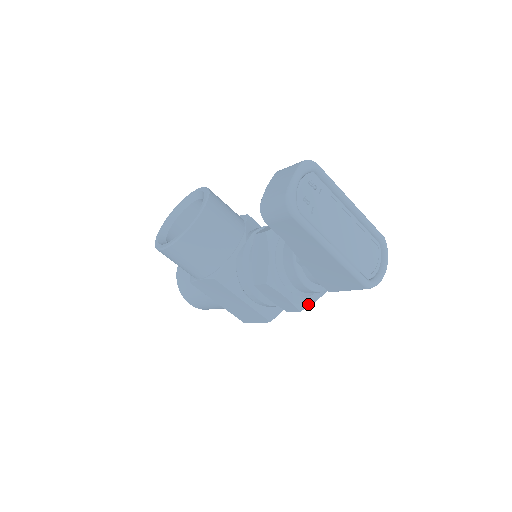
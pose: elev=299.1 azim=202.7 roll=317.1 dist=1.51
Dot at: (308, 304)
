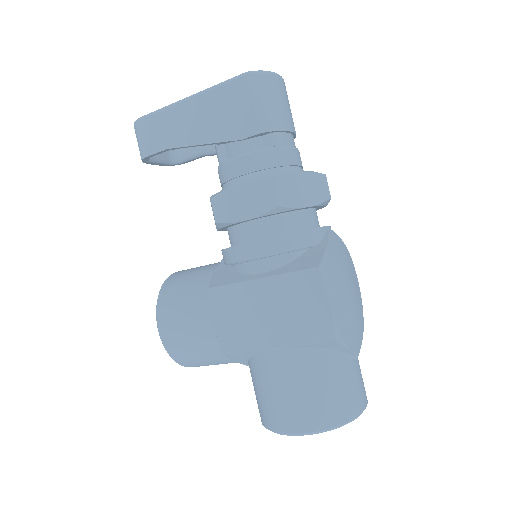
Dot at: (281, 175)
